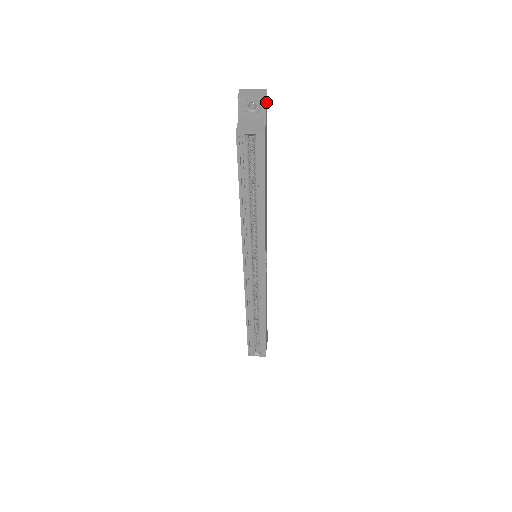
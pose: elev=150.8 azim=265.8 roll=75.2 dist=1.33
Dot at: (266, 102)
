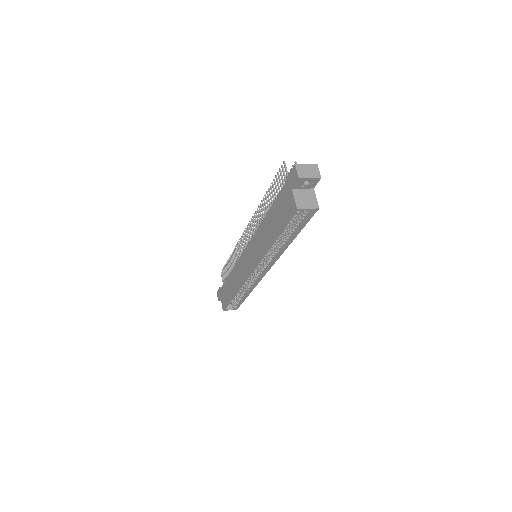
Dot at: (318, 178)
